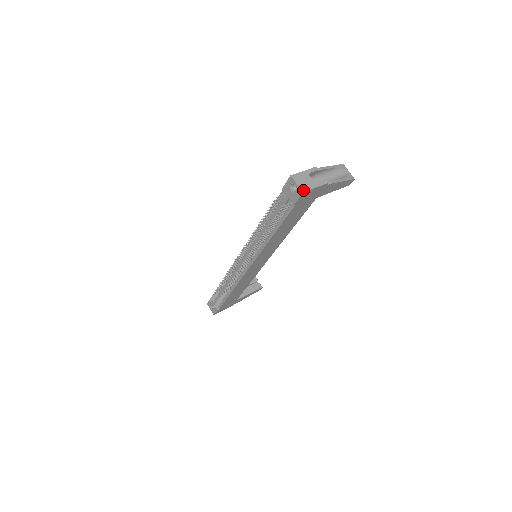
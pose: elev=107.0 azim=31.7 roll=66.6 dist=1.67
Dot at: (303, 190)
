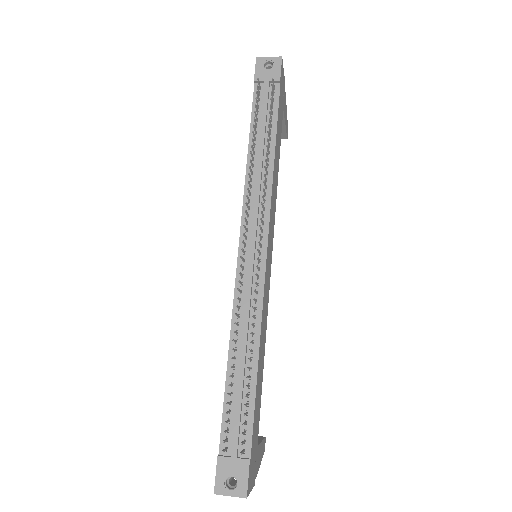
Dot at: (279, 58)
